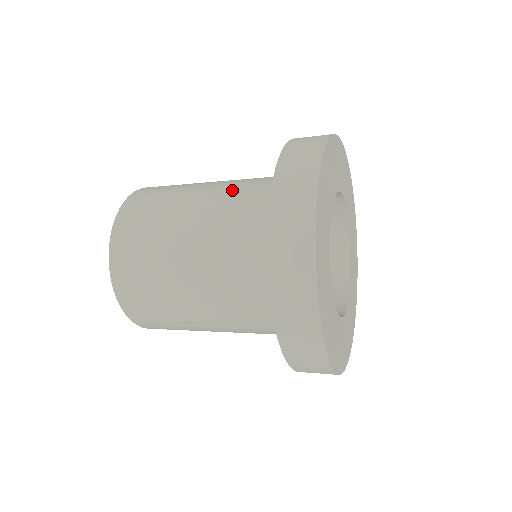
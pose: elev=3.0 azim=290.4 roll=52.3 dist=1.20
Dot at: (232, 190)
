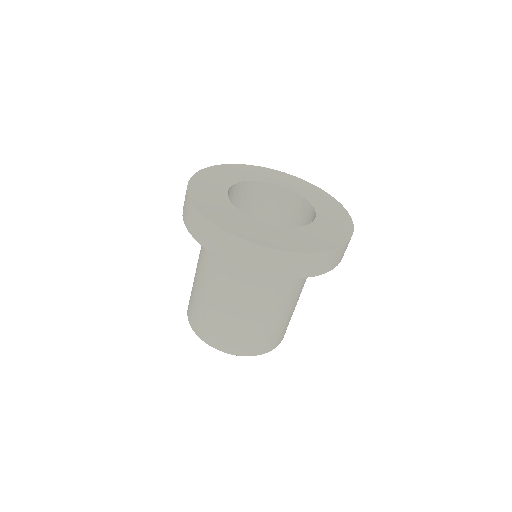
Dot at: occluded
